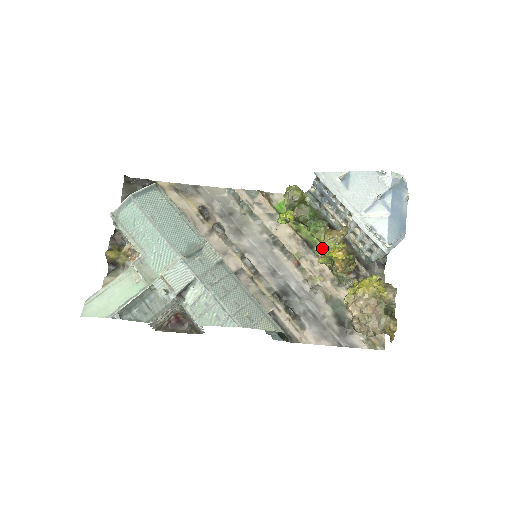
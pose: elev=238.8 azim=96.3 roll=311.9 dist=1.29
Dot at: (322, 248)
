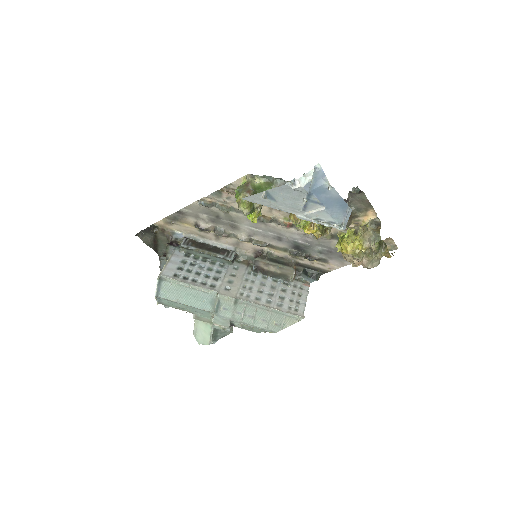
Dot at: (296, 226)
